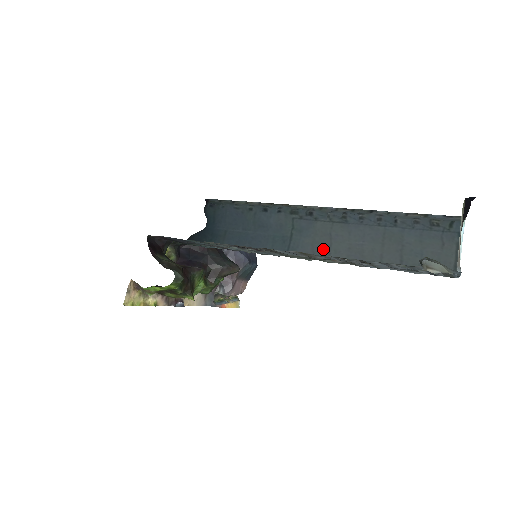
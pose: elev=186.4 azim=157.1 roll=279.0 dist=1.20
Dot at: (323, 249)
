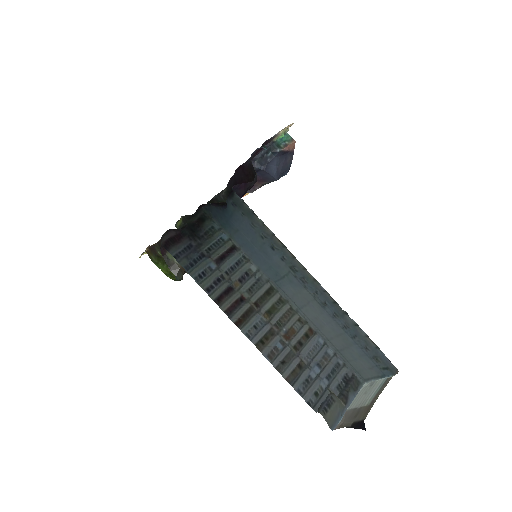
Dot at: (299, 303)
